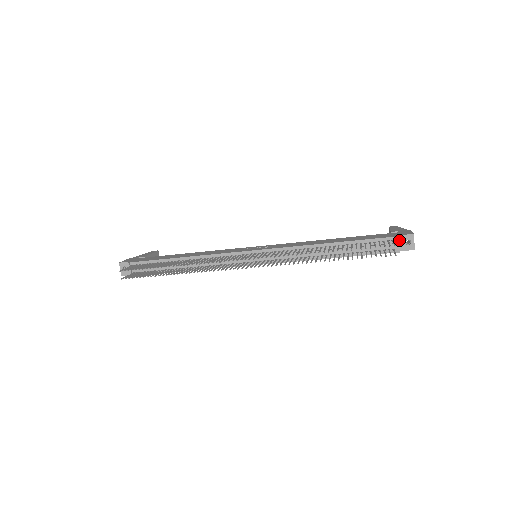
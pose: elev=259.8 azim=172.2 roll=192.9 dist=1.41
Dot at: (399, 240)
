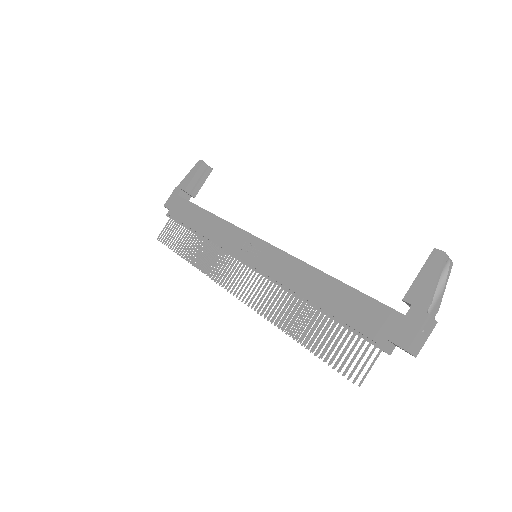
Dot at: (390, 342)
